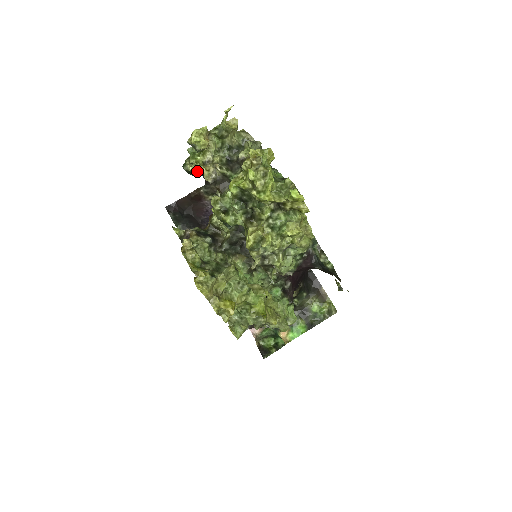
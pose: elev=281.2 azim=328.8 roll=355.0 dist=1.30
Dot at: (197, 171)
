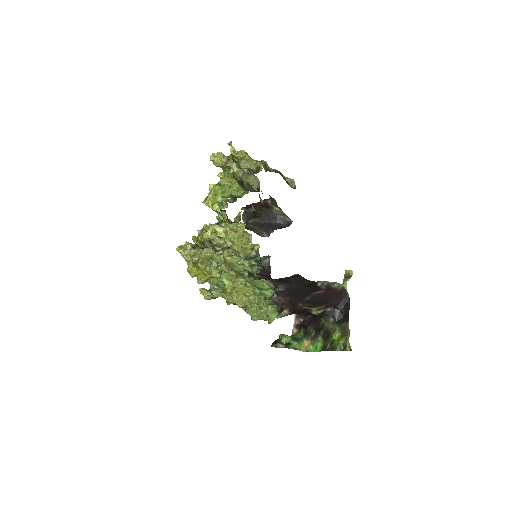
Dot at: occluded
